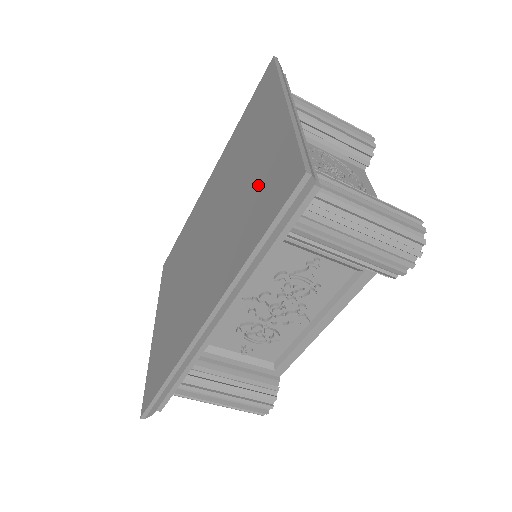
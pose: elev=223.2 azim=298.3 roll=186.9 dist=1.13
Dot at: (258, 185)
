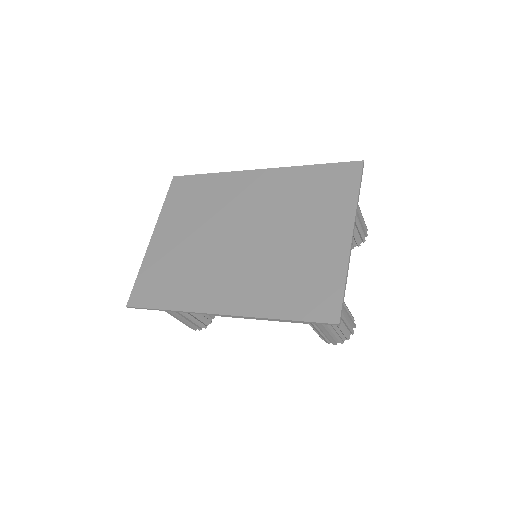
Dot at: (304, 272)
